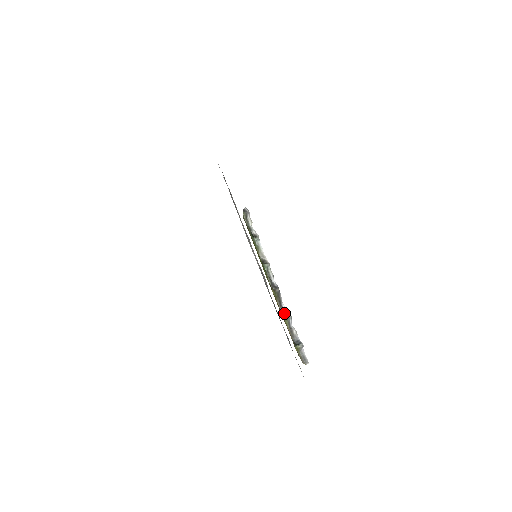
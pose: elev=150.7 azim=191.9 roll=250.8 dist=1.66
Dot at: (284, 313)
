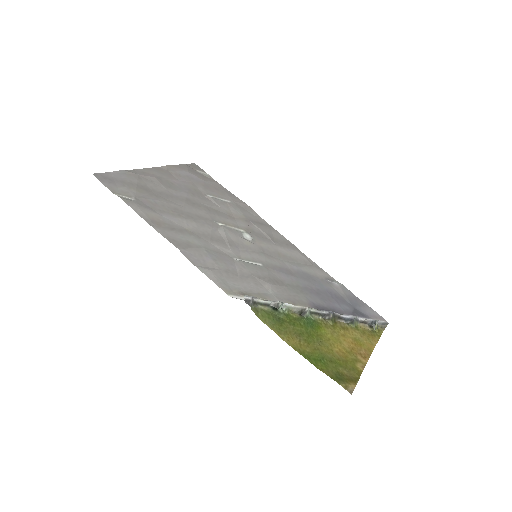
Dot at: (348, 320)
